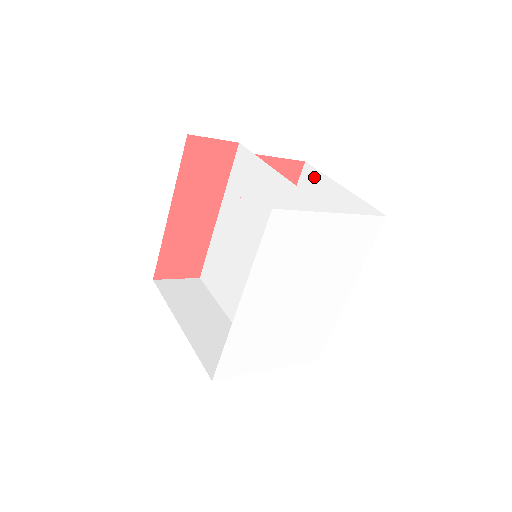
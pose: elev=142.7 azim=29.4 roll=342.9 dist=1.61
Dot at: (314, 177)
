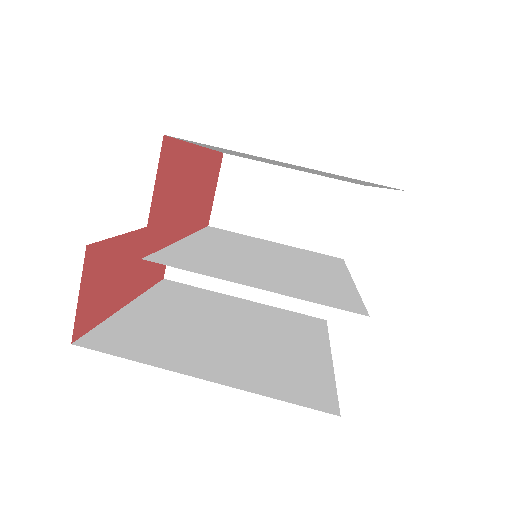
Dot at: occluded
